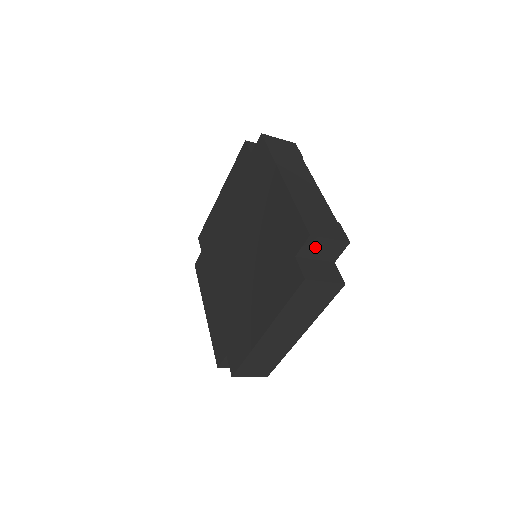
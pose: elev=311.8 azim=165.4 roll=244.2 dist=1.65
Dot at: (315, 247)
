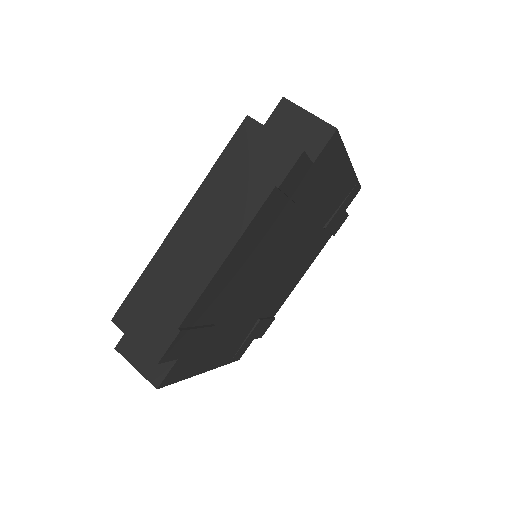
Dot at: occluded
